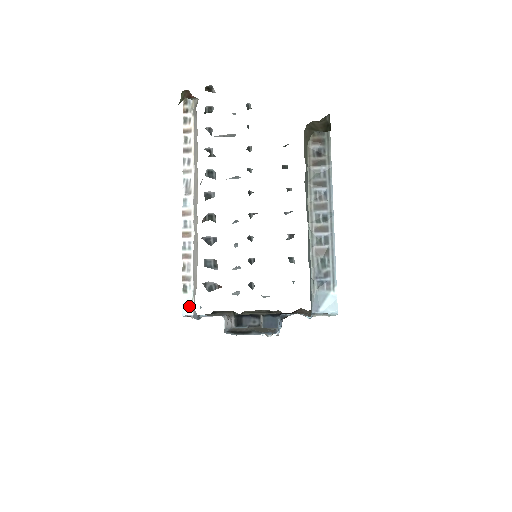
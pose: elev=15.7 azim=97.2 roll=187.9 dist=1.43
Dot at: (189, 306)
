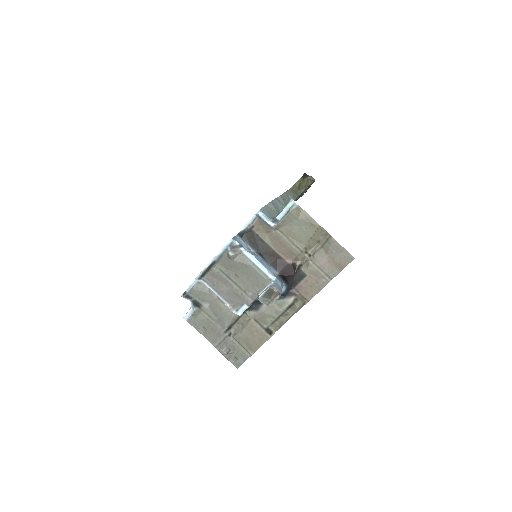
Dot at: occluded
